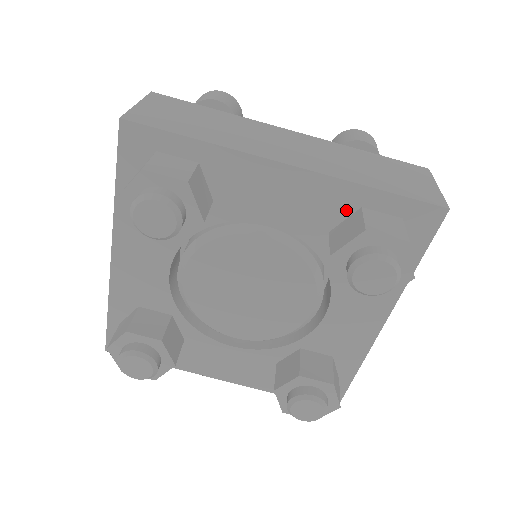
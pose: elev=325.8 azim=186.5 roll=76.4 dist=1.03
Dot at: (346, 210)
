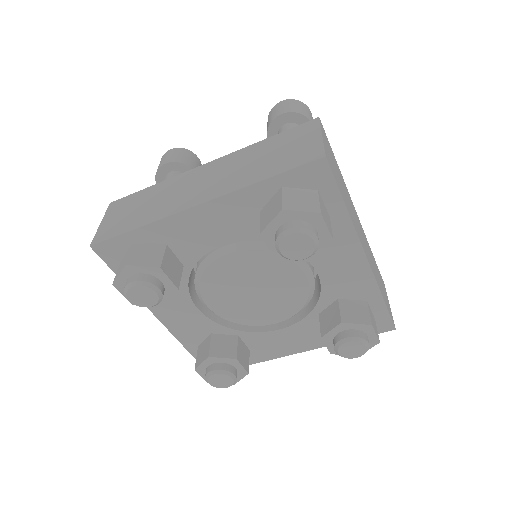
Dot at: (359, 296)
